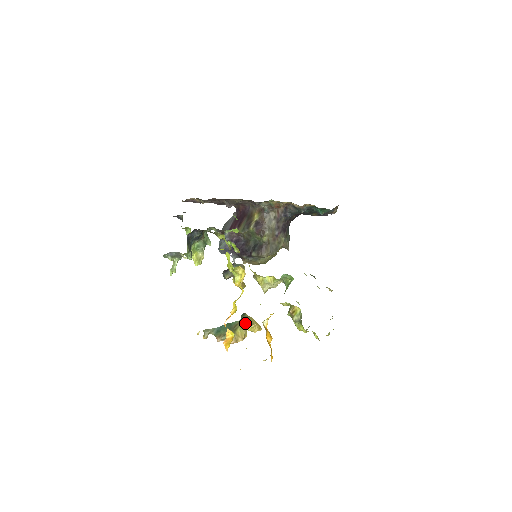
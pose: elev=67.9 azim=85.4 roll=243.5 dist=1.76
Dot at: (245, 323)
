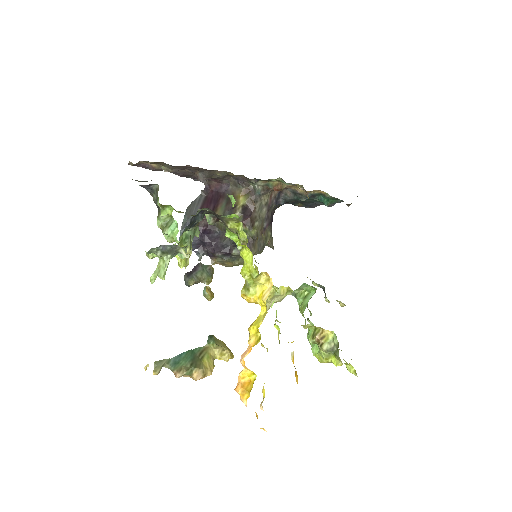
Dot at: (213, 349)
